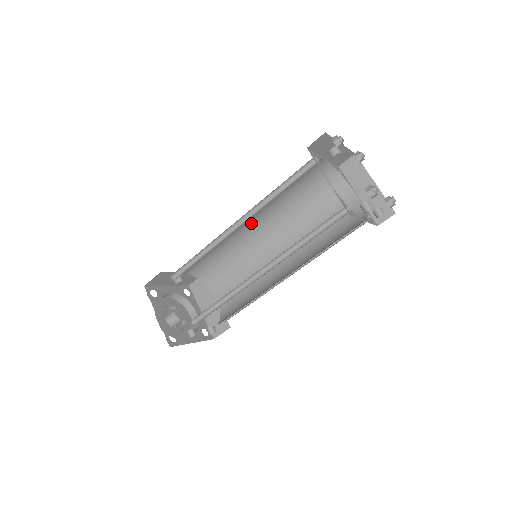
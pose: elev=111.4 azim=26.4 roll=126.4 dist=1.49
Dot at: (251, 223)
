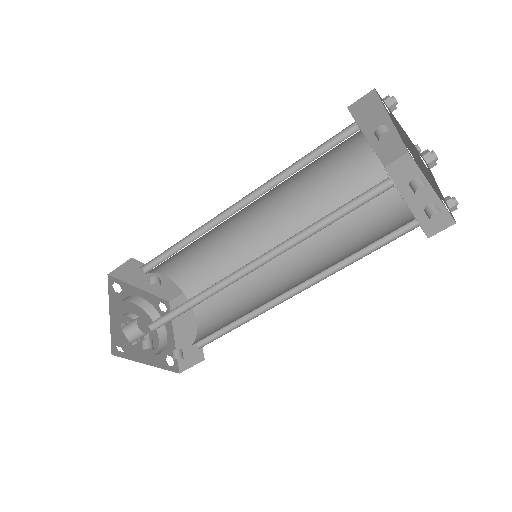
Dot at: (260, 219)
